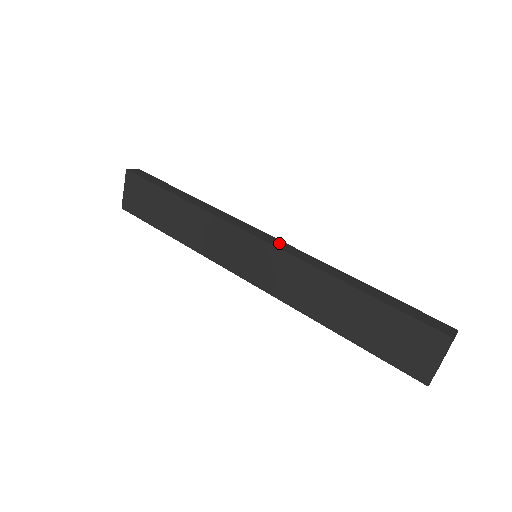
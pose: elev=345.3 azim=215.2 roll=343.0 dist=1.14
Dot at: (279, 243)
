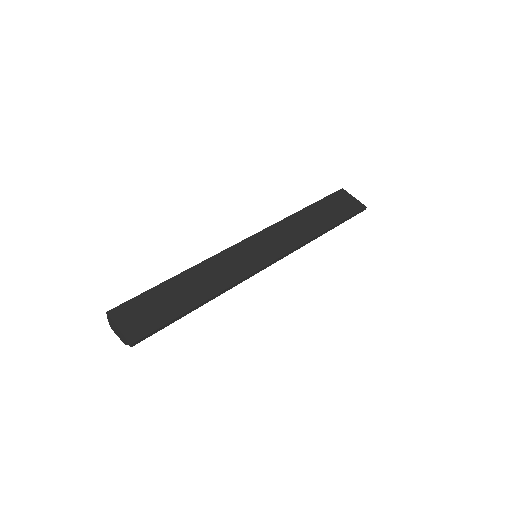
Dot at: occluded
